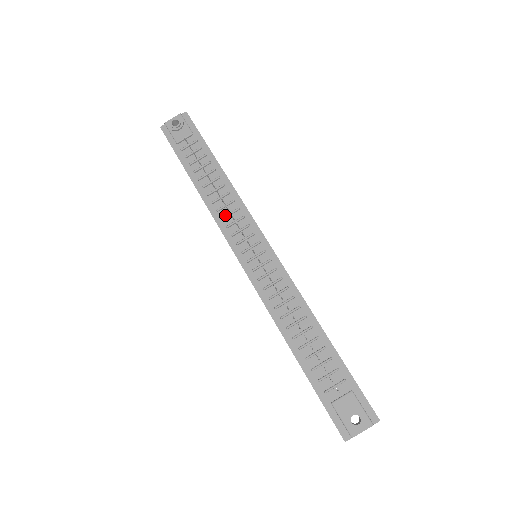
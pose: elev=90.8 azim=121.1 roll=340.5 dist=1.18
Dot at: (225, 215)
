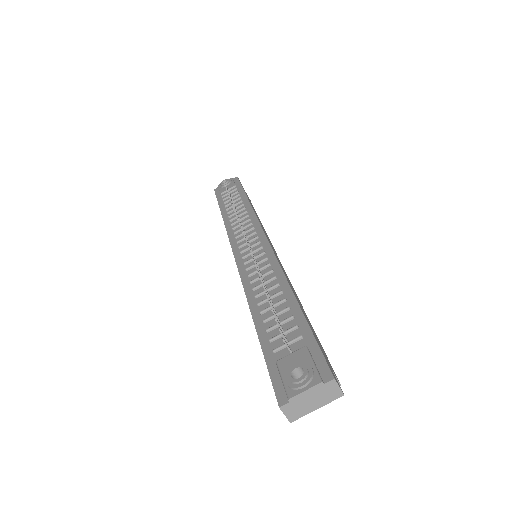
Dot at: (236, 225)
